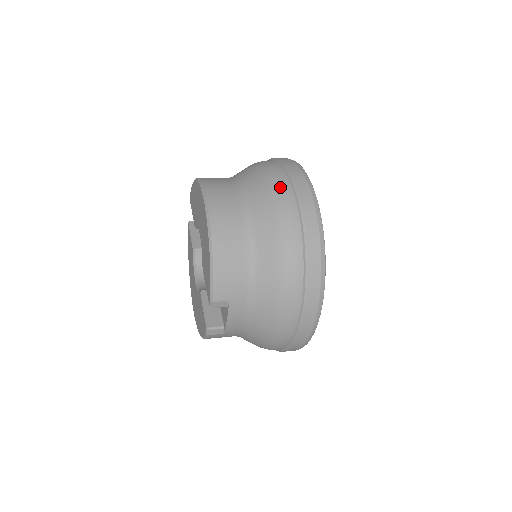
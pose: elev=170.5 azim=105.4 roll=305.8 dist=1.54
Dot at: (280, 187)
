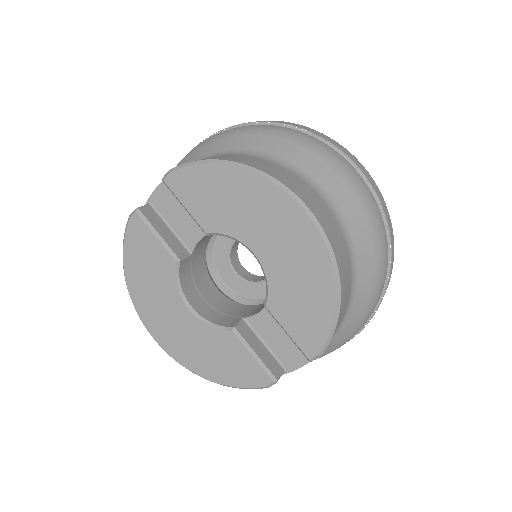
Dot at: (362, 187)
